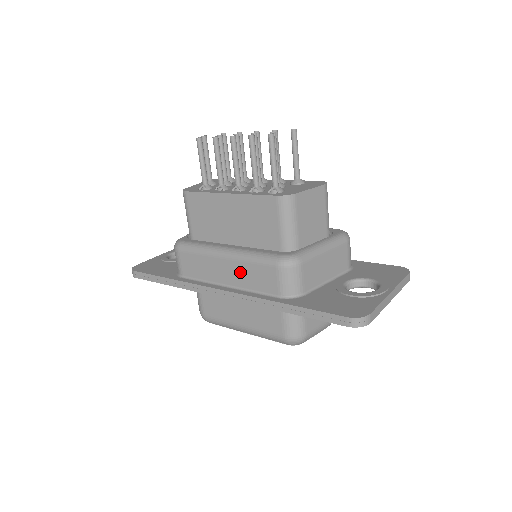
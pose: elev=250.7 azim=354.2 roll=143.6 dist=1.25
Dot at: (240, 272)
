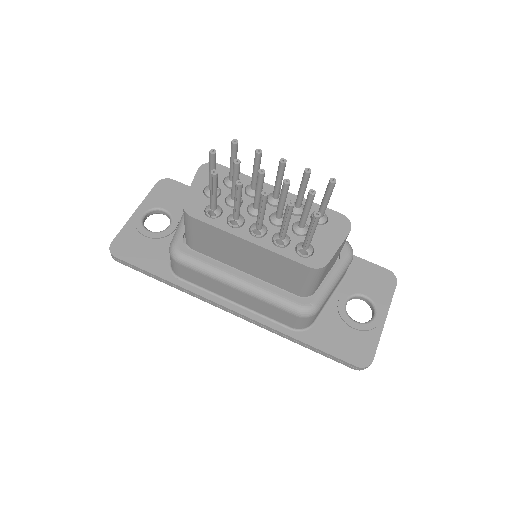
Dot at: (253, 303)
